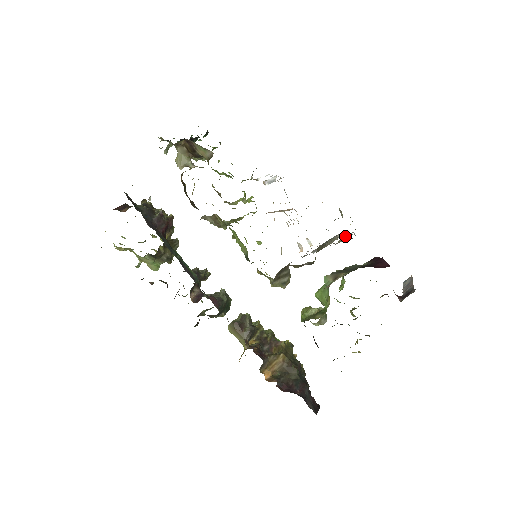
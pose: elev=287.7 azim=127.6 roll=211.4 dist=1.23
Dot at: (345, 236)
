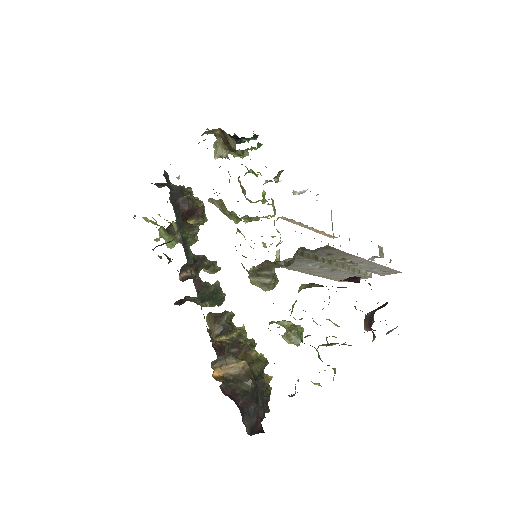
Dot at: occluded
